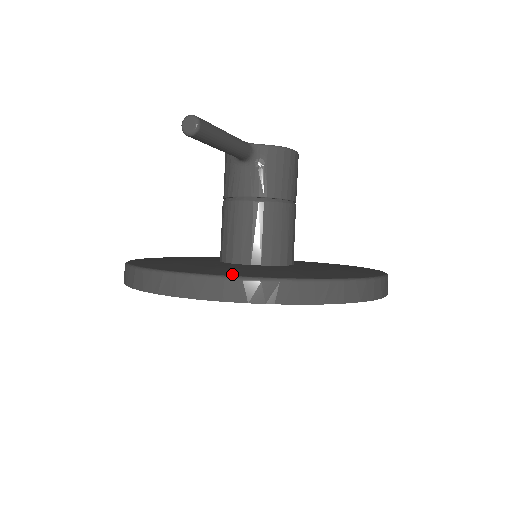
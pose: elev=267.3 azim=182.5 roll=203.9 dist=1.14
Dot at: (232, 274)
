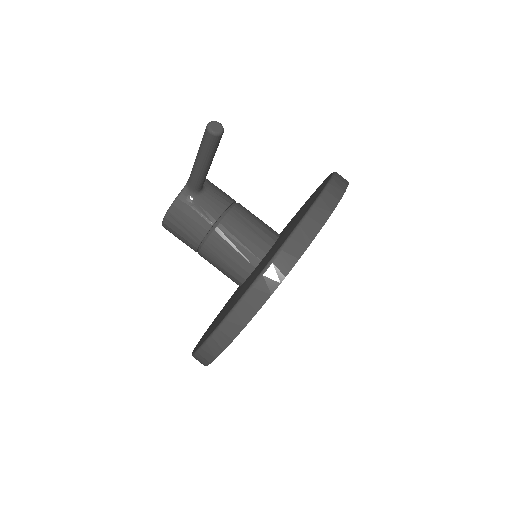
Dot at: occluded
